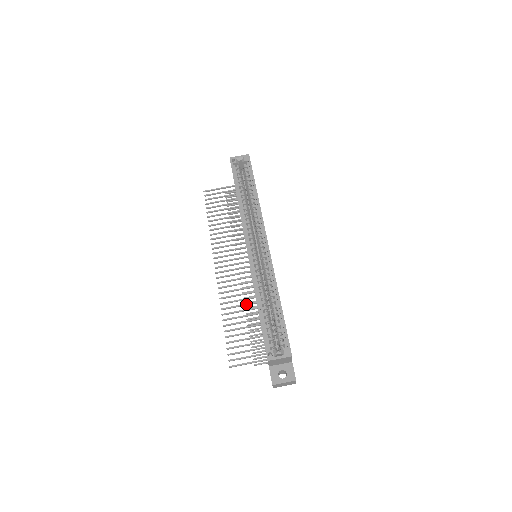
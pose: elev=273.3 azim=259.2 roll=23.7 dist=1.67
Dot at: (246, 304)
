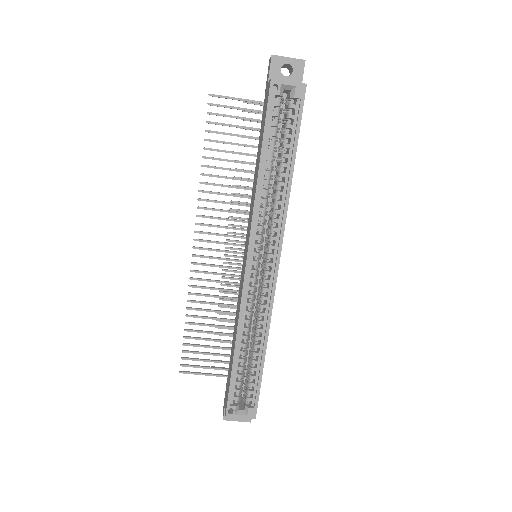
Dot at: (222, 305)
